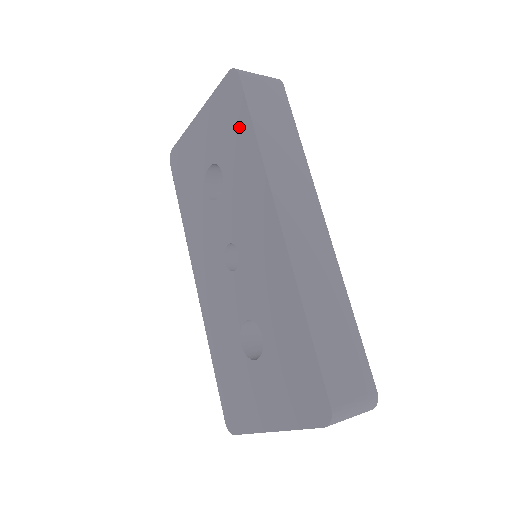
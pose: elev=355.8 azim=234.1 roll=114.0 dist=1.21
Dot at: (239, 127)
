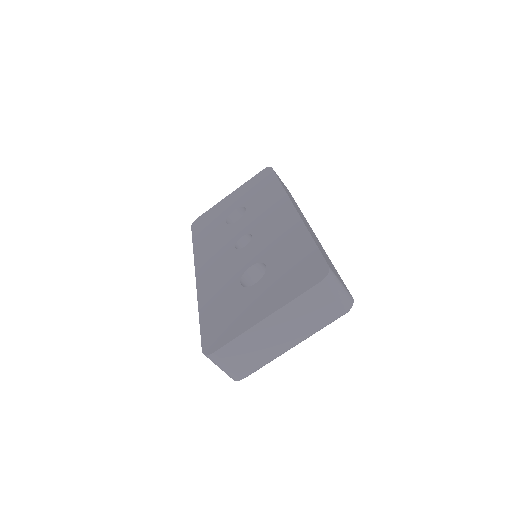
Dot at: (267, 184)
